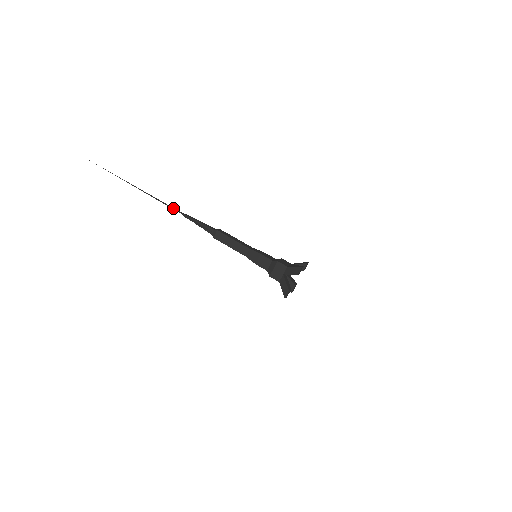
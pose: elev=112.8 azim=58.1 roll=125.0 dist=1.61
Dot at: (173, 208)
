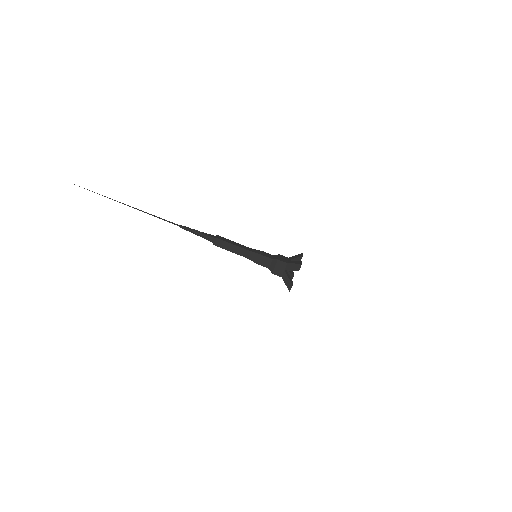
Dot at: (169, 221)
